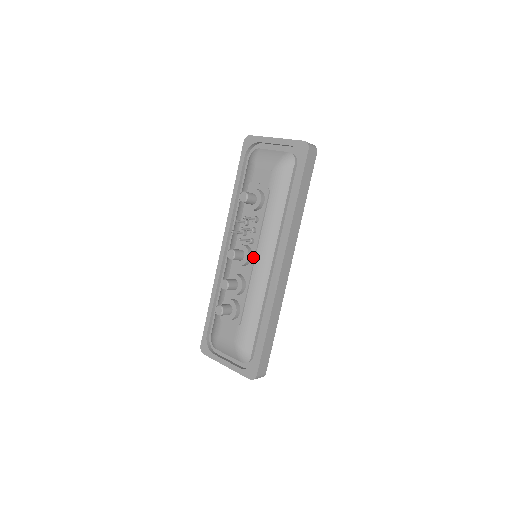
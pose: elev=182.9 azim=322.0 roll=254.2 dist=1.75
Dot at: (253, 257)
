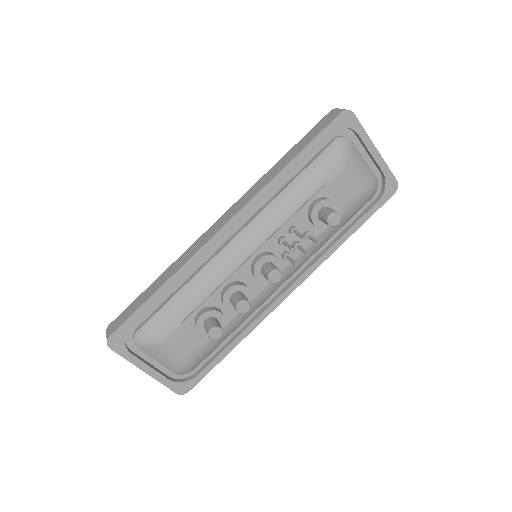
Dot at: occluded
